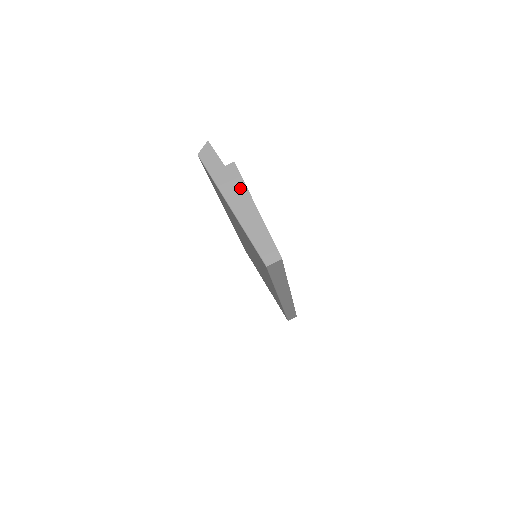
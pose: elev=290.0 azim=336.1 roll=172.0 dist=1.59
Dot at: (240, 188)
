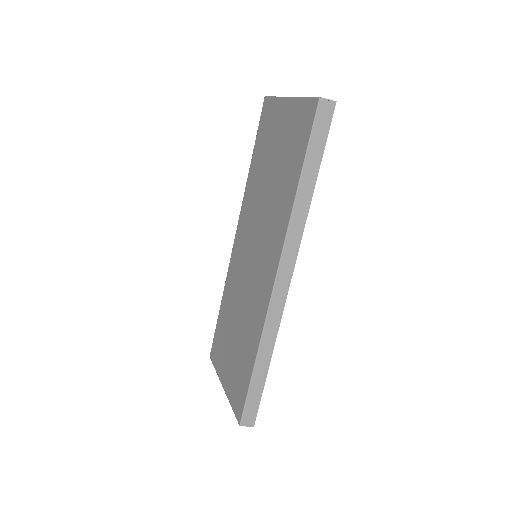
Dot at: occluded
